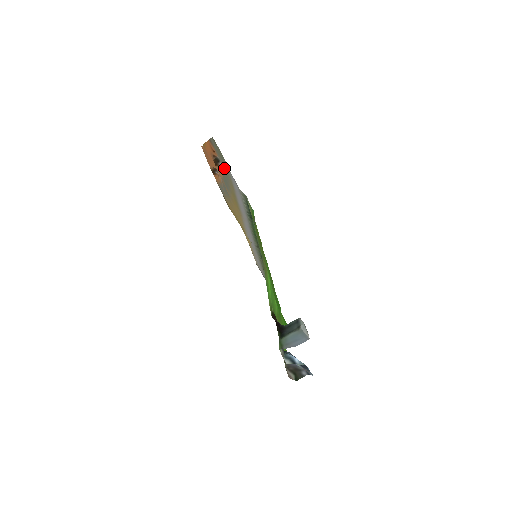
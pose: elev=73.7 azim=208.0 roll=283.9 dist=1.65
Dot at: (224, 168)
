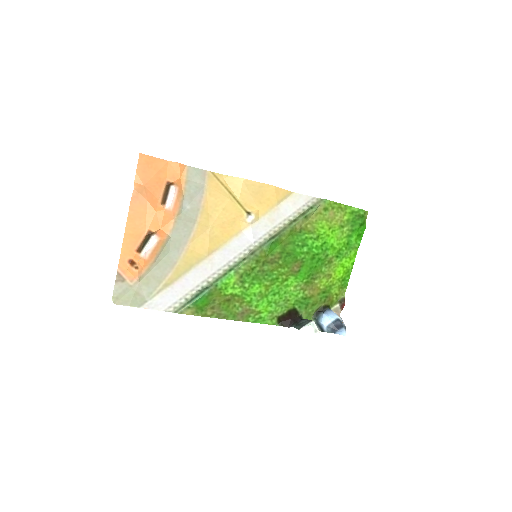
Dot at: (148, 284)
